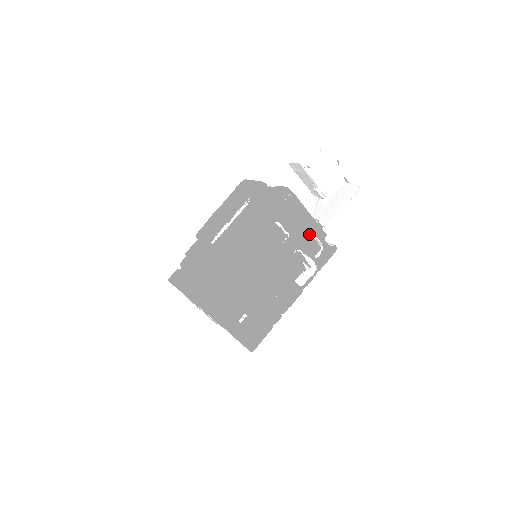
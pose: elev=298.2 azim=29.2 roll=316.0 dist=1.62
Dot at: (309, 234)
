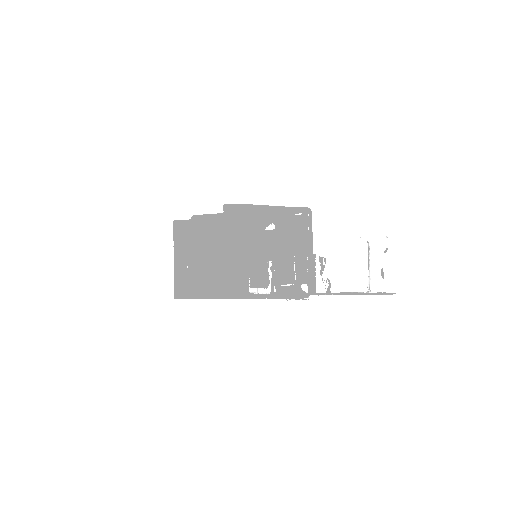
Dot at: (293, 262)
